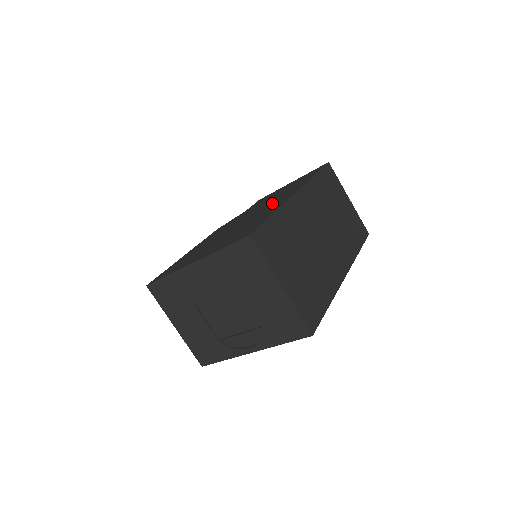
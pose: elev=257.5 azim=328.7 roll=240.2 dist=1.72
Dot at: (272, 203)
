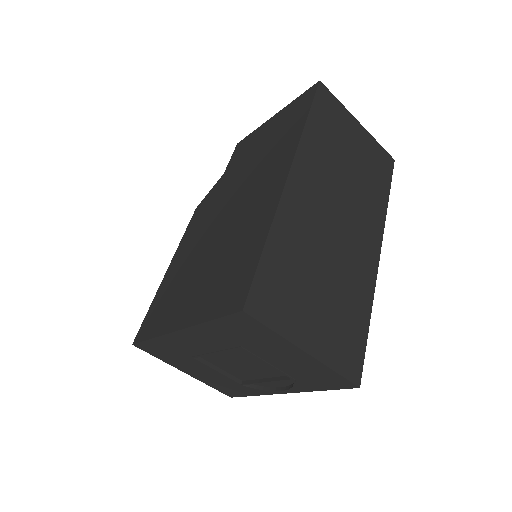
Dot at: (257, 187)
